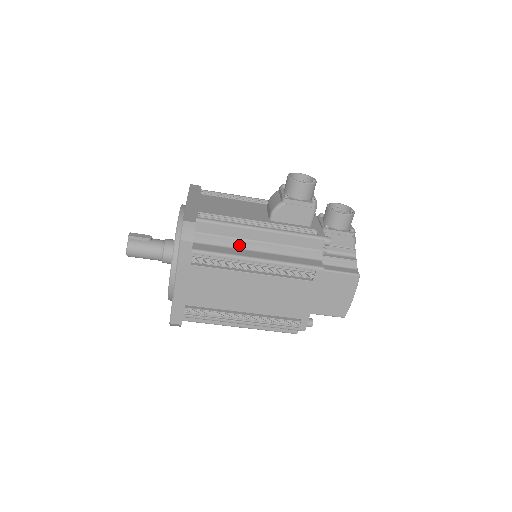
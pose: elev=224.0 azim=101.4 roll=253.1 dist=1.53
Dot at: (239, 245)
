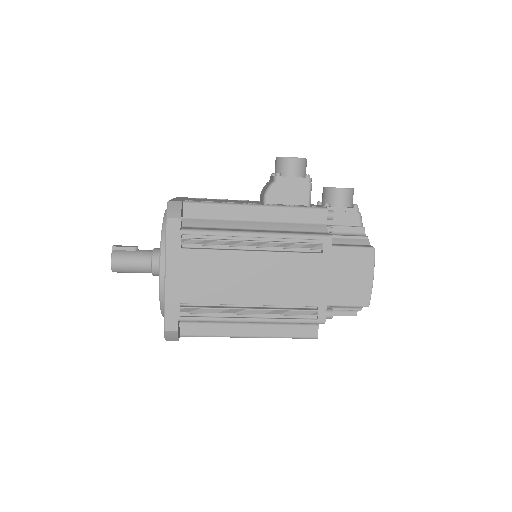
Dot at: (233, 225)
